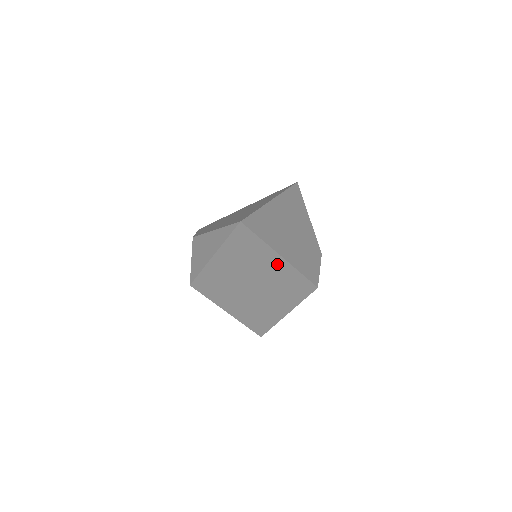
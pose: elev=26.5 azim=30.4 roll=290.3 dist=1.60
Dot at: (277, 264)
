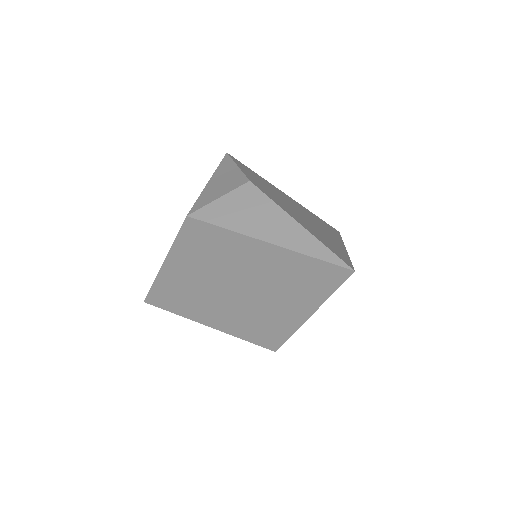
Dot at: (294, 312)
